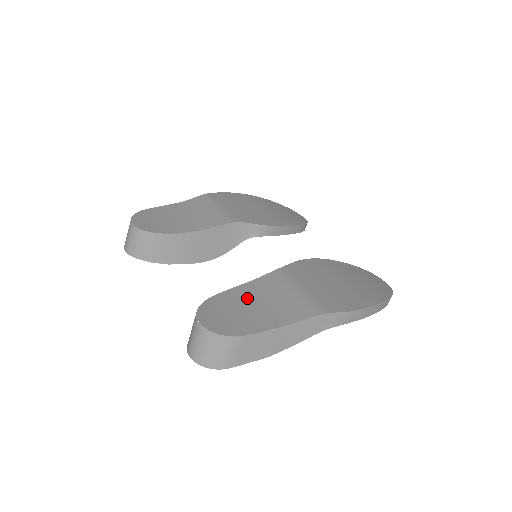
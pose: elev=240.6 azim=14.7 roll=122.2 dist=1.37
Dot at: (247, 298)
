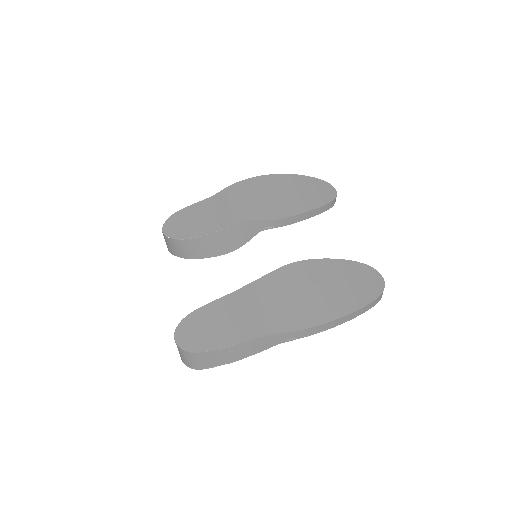
Dot at: (220, 313)
